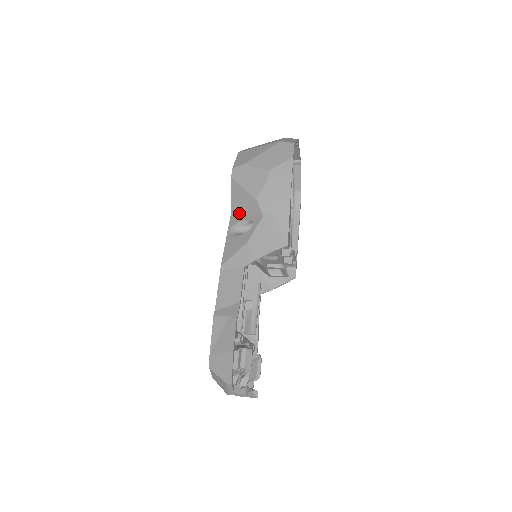
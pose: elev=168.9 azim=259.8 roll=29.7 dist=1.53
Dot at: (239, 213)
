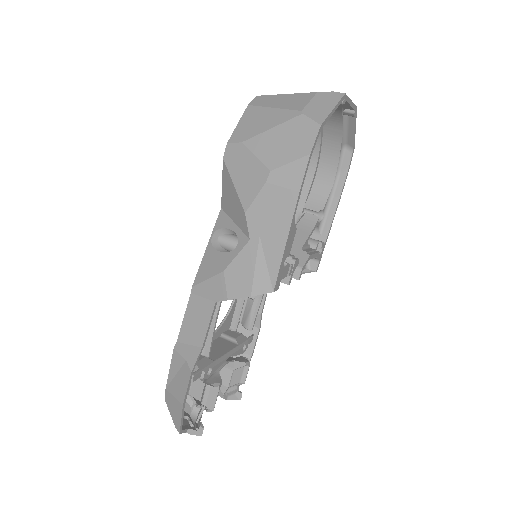
Dot at: (228, 213)
